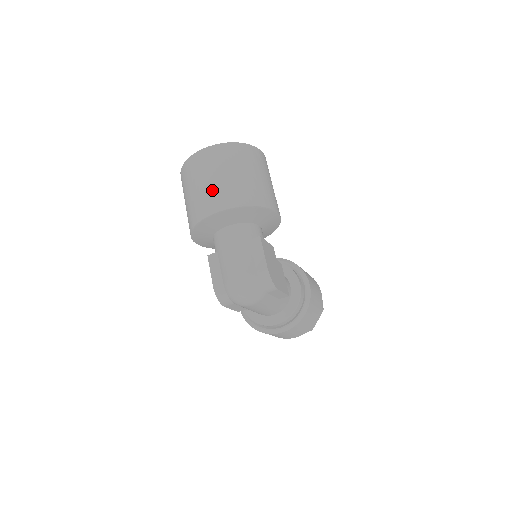
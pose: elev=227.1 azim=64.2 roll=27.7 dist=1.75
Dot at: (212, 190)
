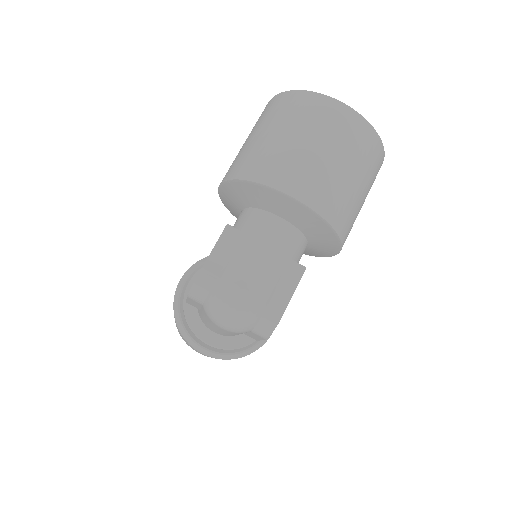
Dot at: (316, 167)
